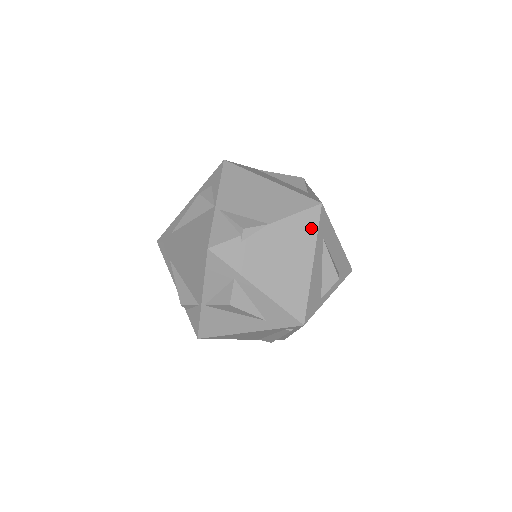
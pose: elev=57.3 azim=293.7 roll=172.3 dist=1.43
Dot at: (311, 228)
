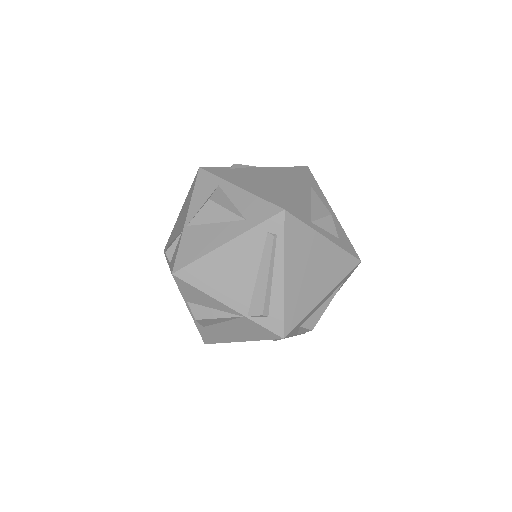
Dot at: (297, 173)
